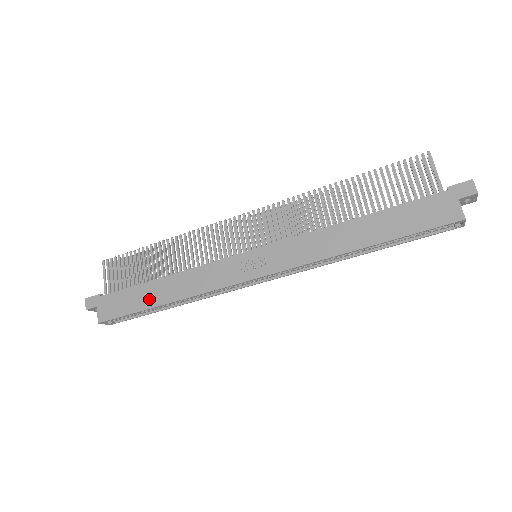
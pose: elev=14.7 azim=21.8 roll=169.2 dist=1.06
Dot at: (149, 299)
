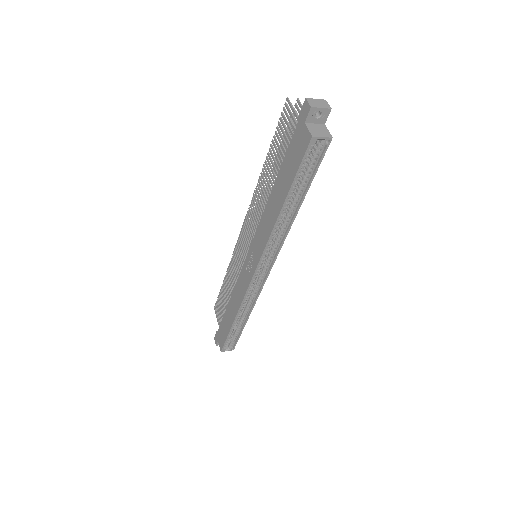
Dot at: (229, 322)
